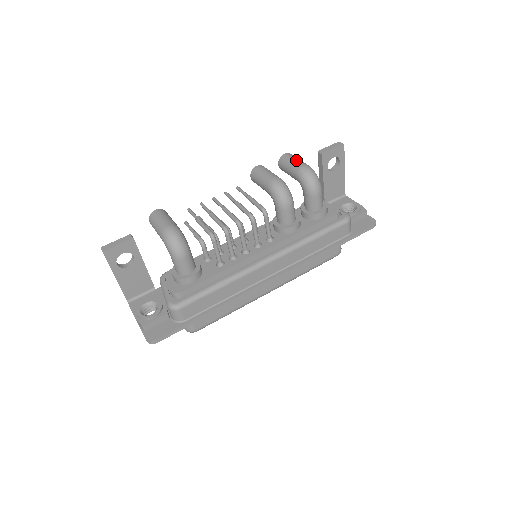
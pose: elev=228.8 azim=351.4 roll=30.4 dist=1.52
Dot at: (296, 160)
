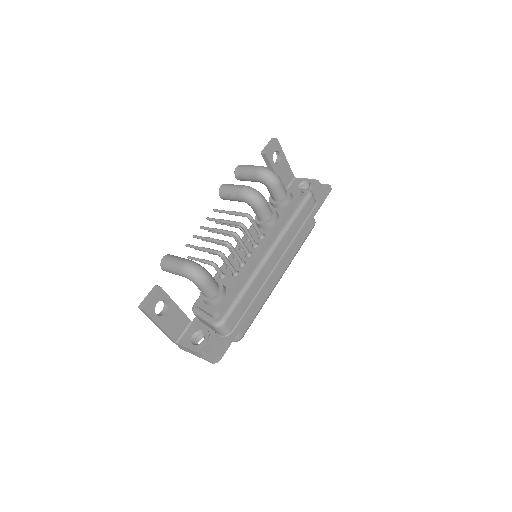
Dot at: (249, 167)
